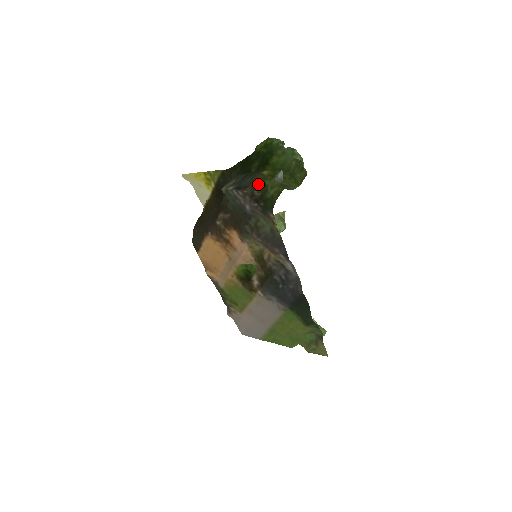
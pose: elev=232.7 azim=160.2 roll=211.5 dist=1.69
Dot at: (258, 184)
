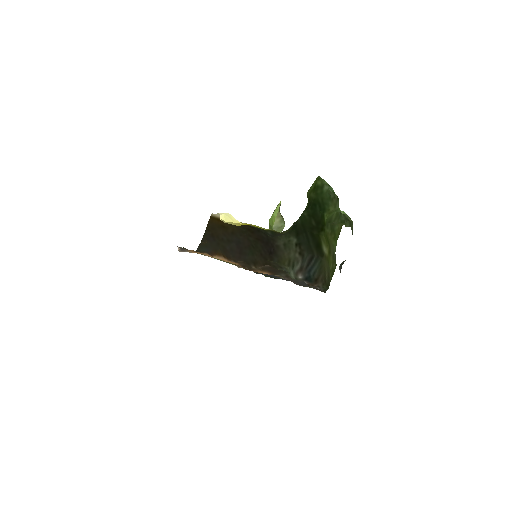
Dot at: (328, 279)
